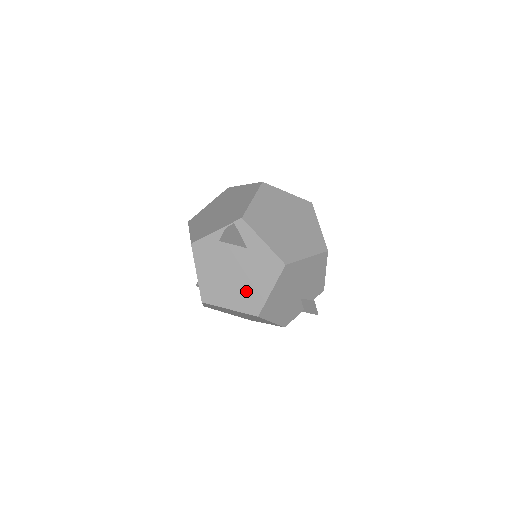
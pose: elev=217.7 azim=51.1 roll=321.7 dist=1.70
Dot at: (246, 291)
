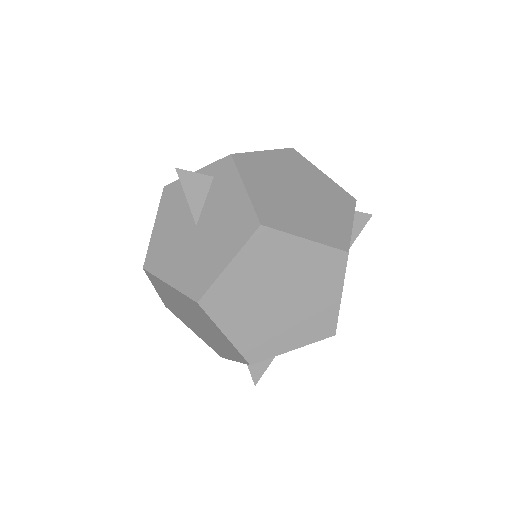
Dot at: occluded
